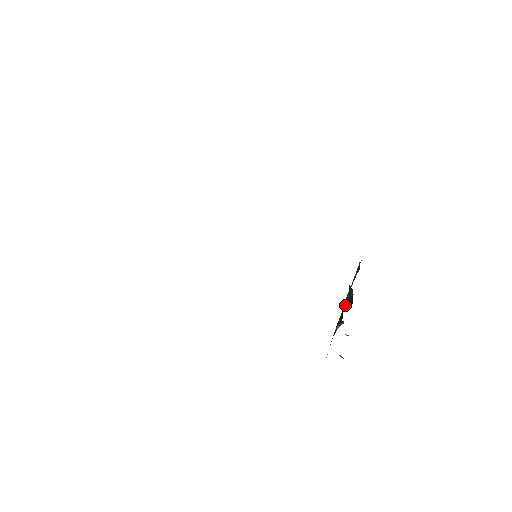
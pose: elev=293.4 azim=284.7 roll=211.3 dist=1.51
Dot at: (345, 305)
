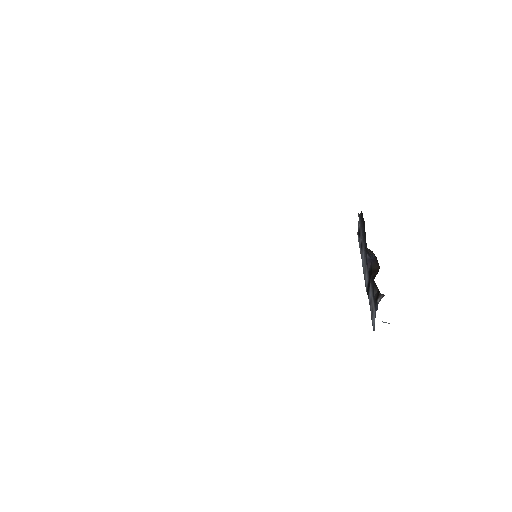
Dot at: (370, 270)
